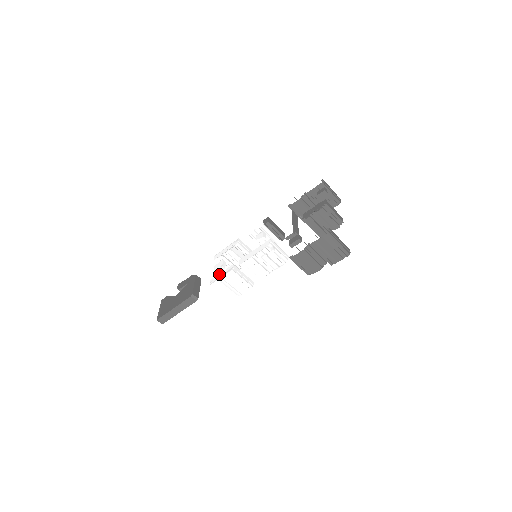
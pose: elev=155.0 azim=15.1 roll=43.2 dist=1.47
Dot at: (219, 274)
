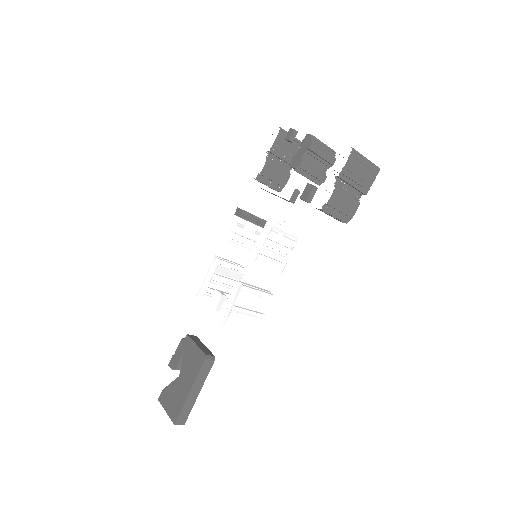
Dot at: (227, 304)
